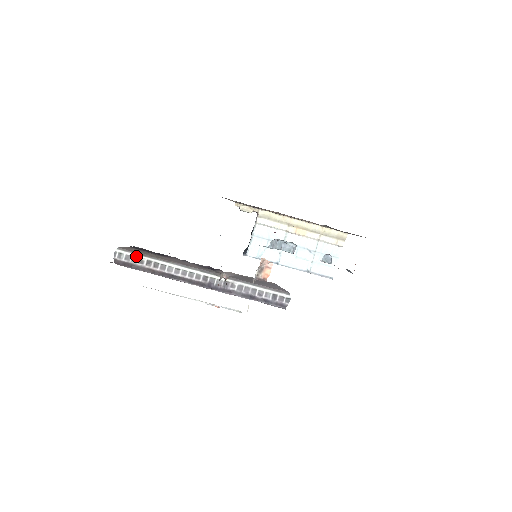
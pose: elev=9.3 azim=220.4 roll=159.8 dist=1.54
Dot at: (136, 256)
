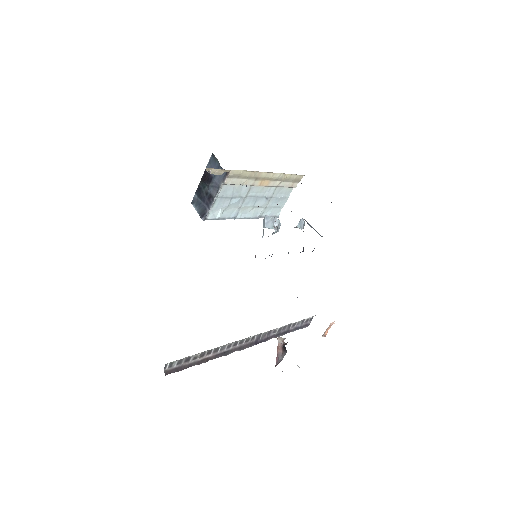
Dot at: (190, 356)
